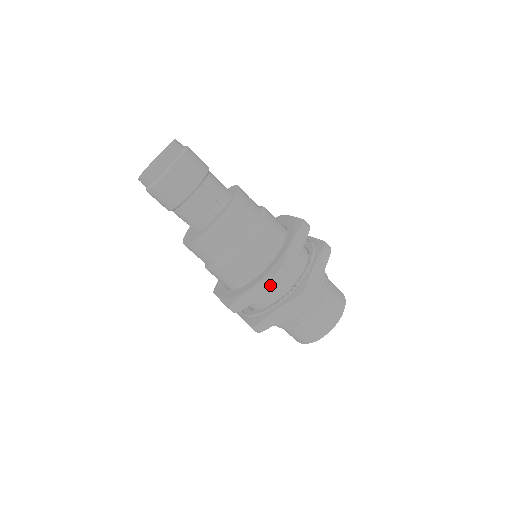
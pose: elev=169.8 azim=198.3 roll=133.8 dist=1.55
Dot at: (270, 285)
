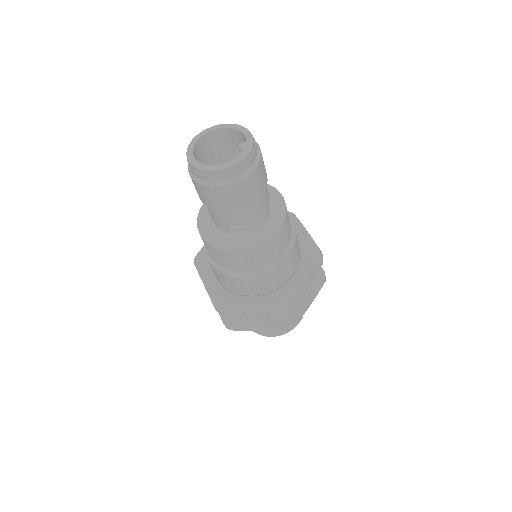
Dot at: (315, 273)
